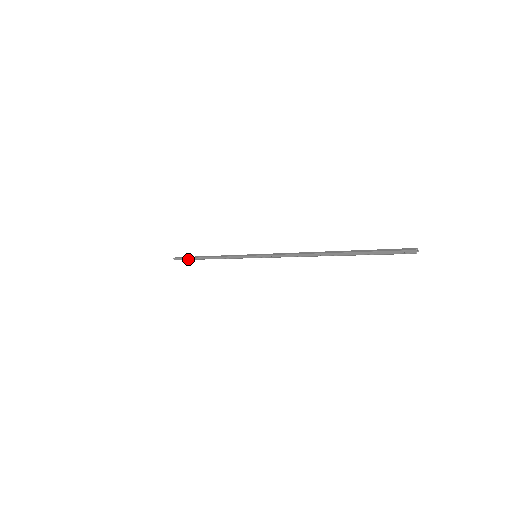
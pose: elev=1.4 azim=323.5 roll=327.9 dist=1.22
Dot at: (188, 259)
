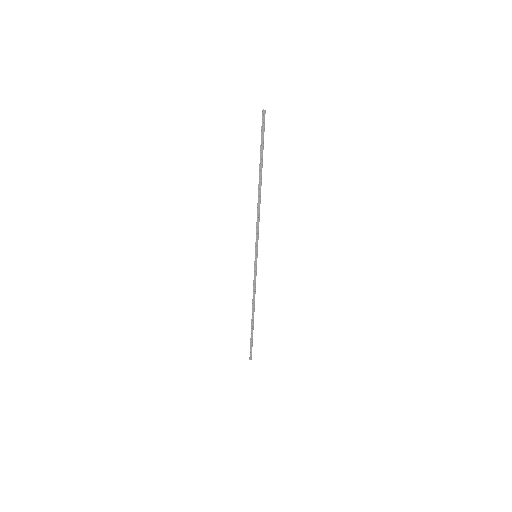
Dot at: (251, 340)
